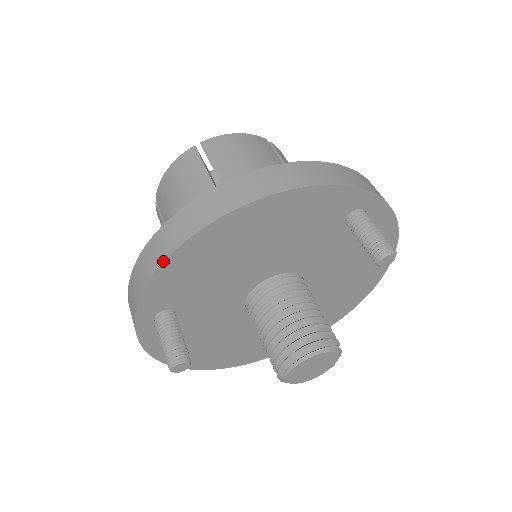
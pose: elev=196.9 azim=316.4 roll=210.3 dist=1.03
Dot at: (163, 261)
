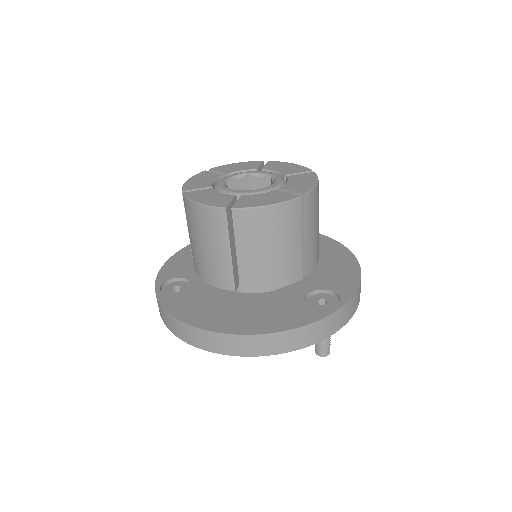
Dot at: (182, 340)
